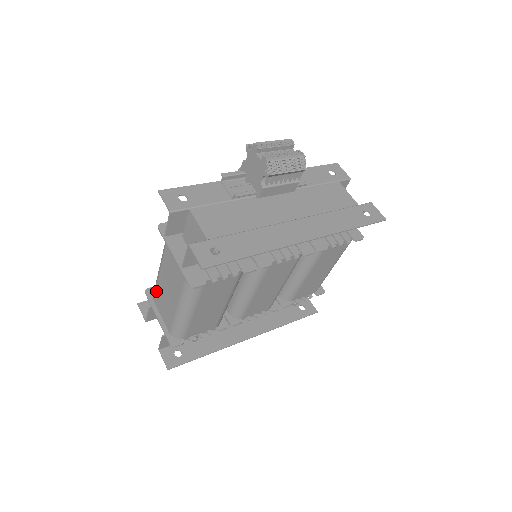
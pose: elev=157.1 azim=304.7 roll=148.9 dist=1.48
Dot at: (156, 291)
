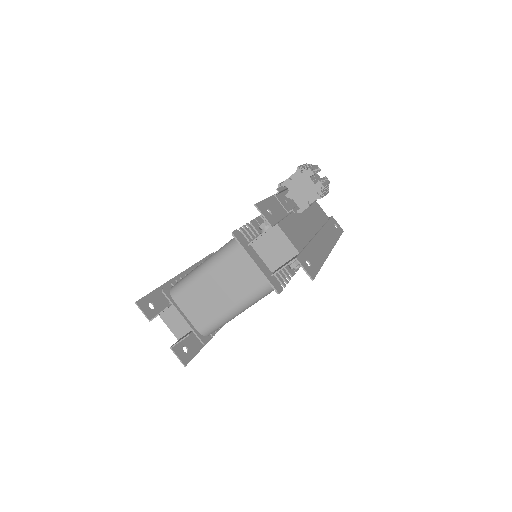
Dot at: (186, 291)
